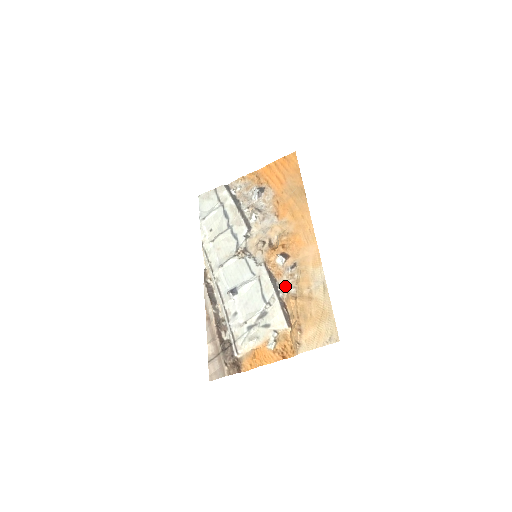
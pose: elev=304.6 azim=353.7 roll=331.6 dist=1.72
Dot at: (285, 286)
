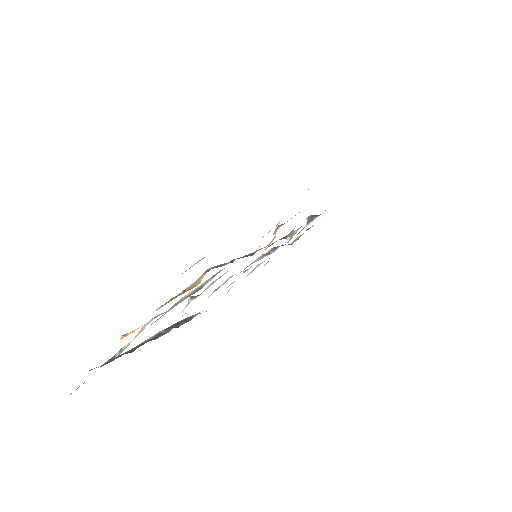
Dot at: occluded
